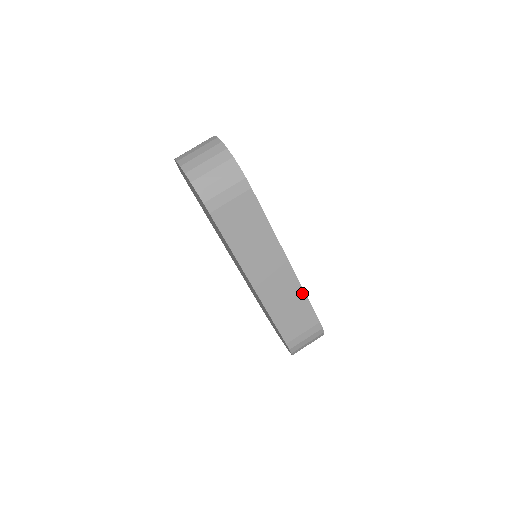
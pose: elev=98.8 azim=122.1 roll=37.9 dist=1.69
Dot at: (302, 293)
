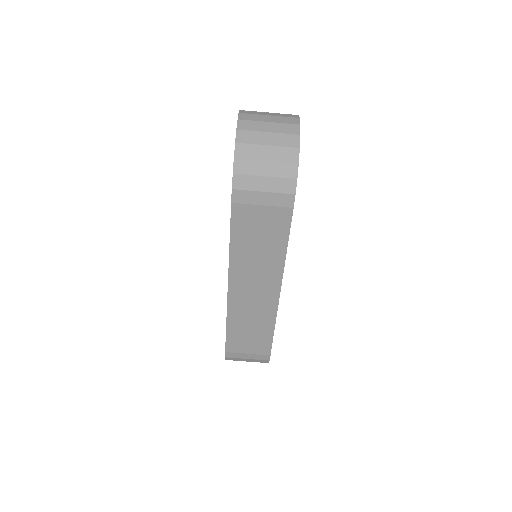
Dot at: (272, 324)
